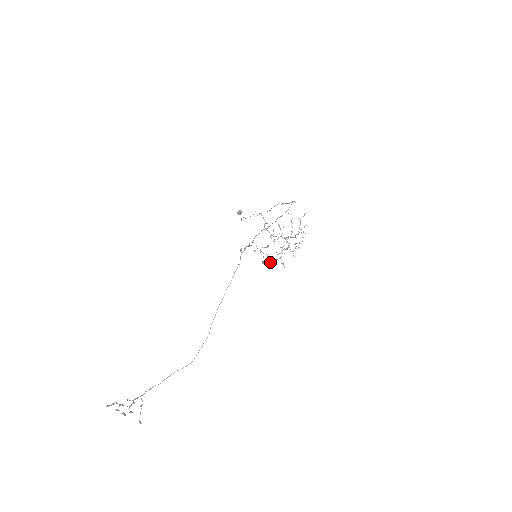
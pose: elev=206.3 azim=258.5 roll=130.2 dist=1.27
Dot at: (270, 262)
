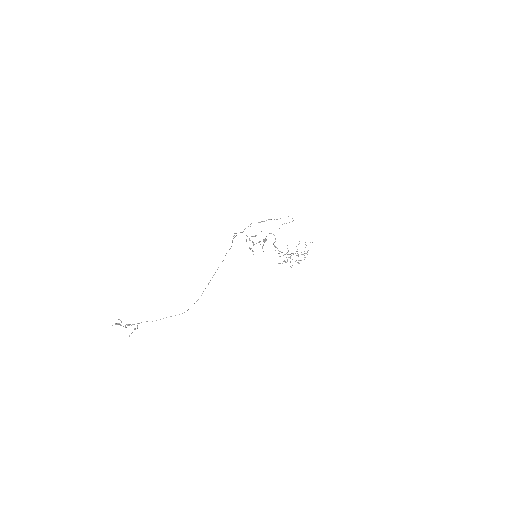
Dot at: occluded
